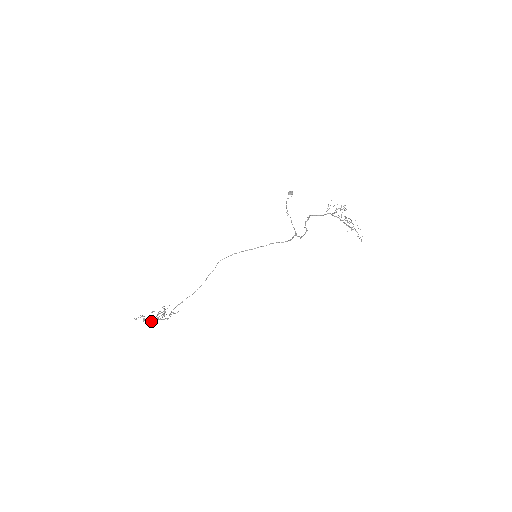
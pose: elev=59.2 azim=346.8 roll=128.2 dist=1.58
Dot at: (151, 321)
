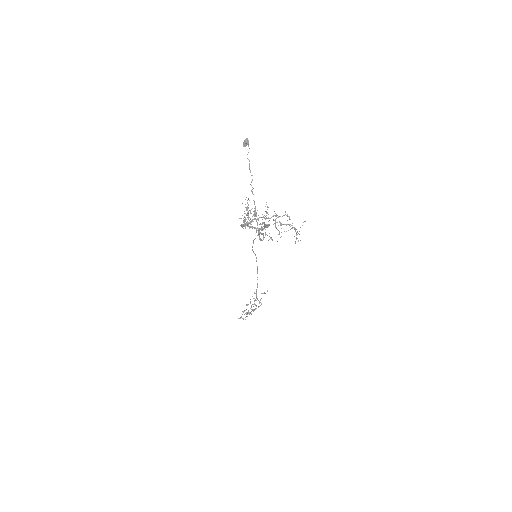
Dot at: occluded
